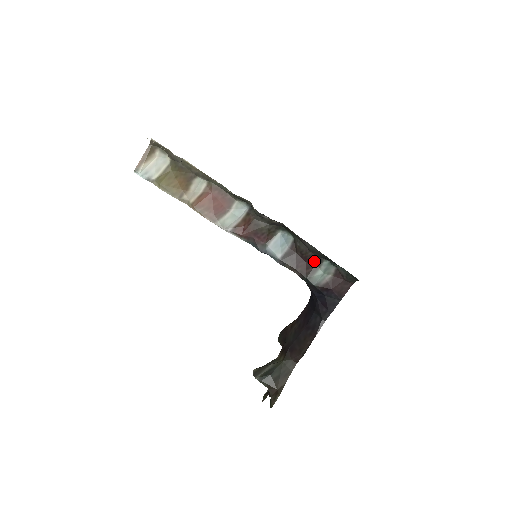
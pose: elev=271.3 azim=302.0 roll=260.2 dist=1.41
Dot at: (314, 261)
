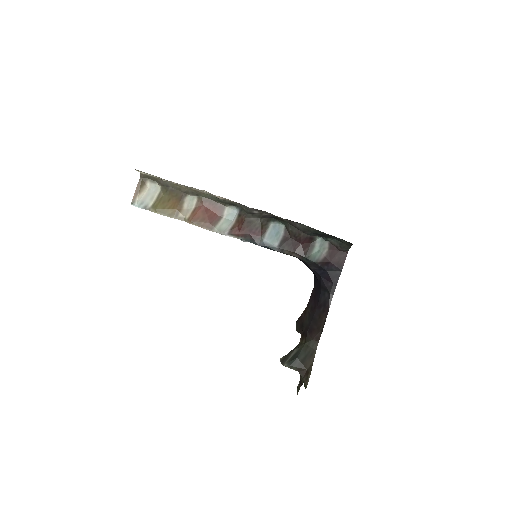
Dot at: (308, 241)
